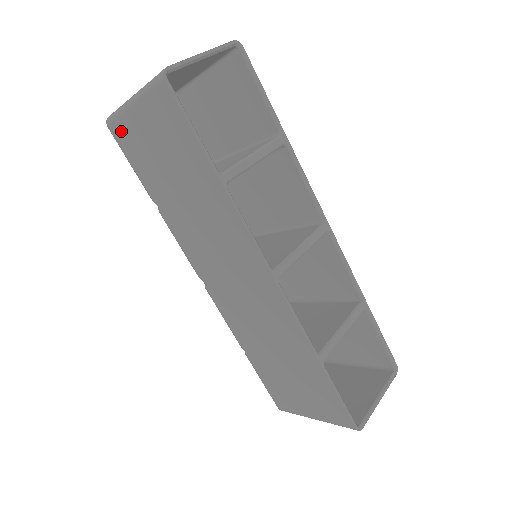
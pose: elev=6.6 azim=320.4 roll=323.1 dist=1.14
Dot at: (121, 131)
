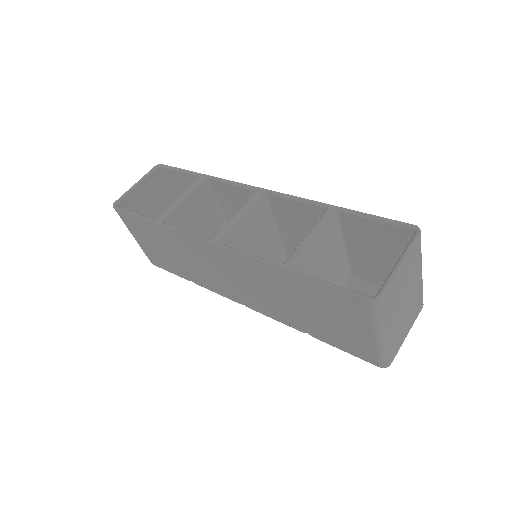
Dot at: (151, 258)
